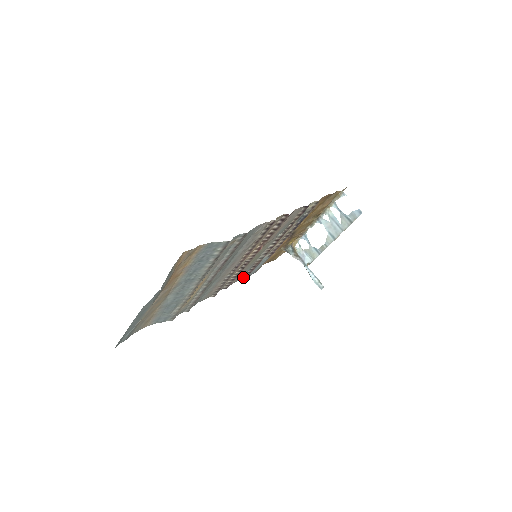
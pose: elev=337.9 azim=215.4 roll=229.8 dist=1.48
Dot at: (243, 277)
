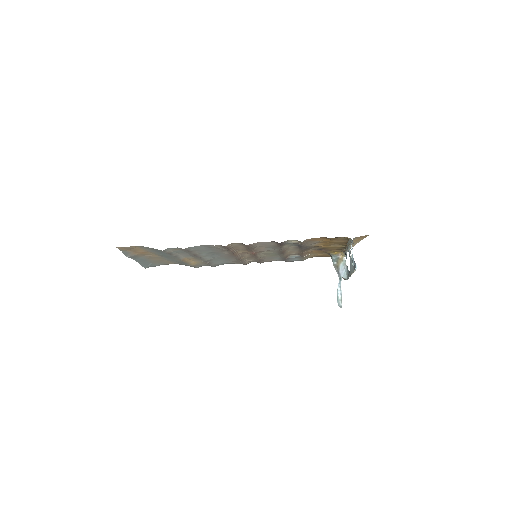
Dot at: (283, 260)
